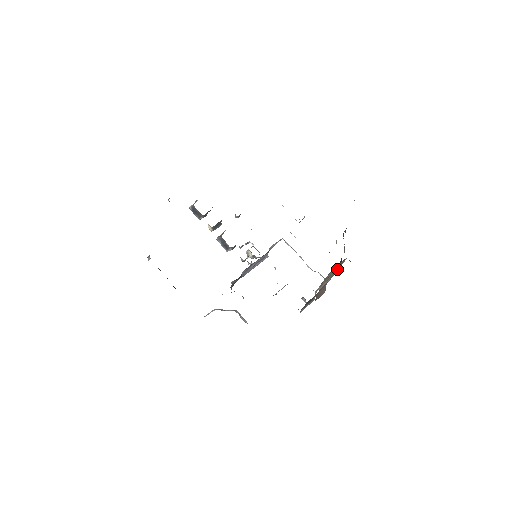
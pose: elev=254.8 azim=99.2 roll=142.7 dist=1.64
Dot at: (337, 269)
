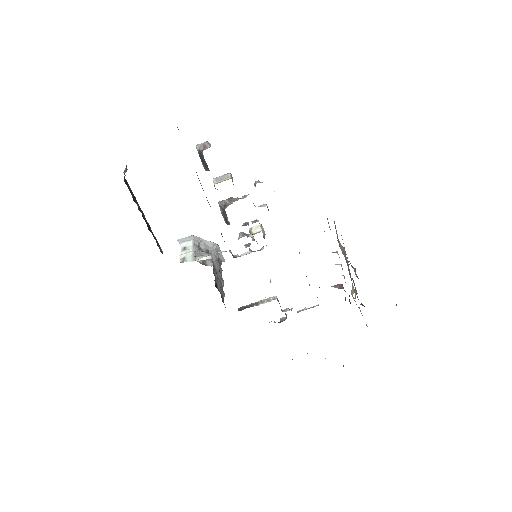
Dot at: occluded
